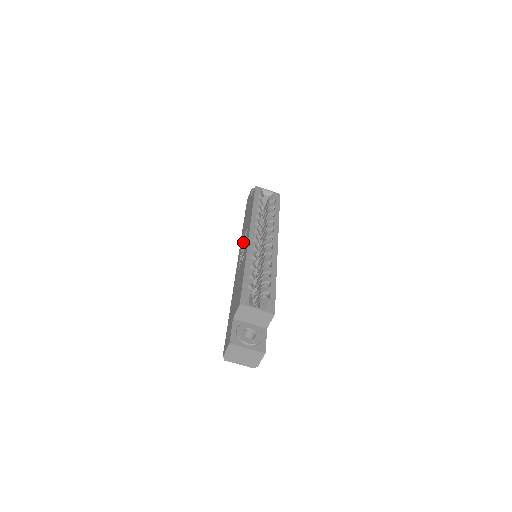
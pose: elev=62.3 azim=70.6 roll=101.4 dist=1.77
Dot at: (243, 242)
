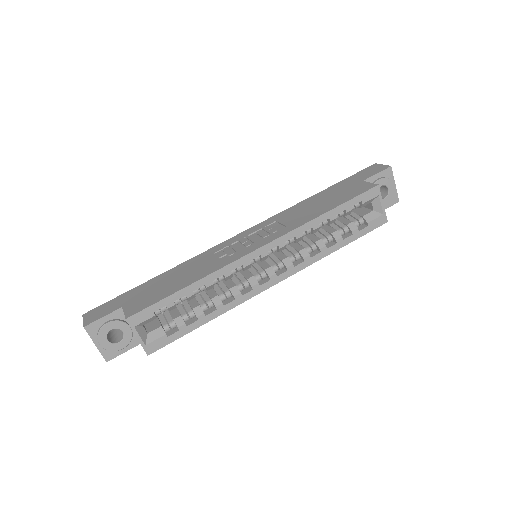
Dot at: (266, 229)
